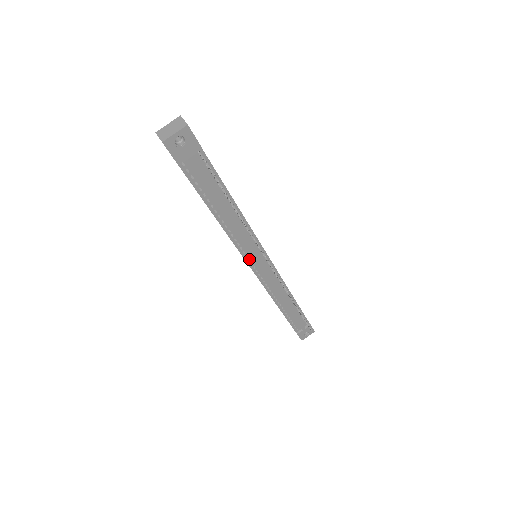
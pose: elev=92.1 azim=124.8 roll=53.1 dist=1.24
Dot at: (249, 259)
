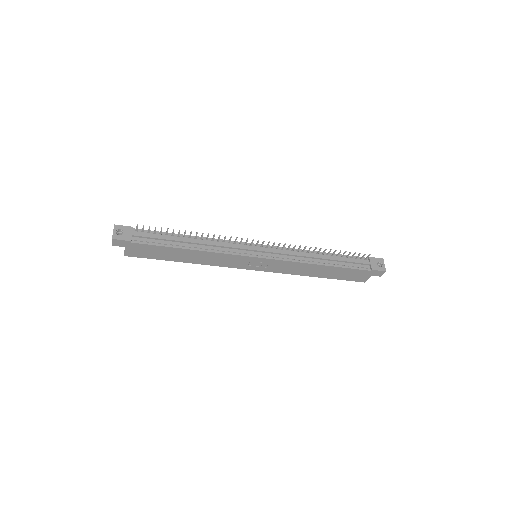
Dot at: (246, 255)
